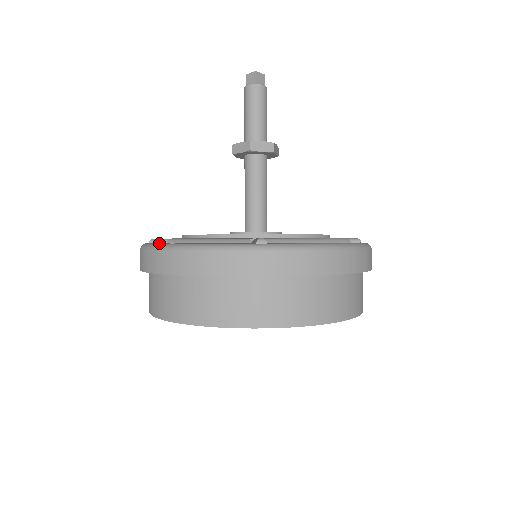
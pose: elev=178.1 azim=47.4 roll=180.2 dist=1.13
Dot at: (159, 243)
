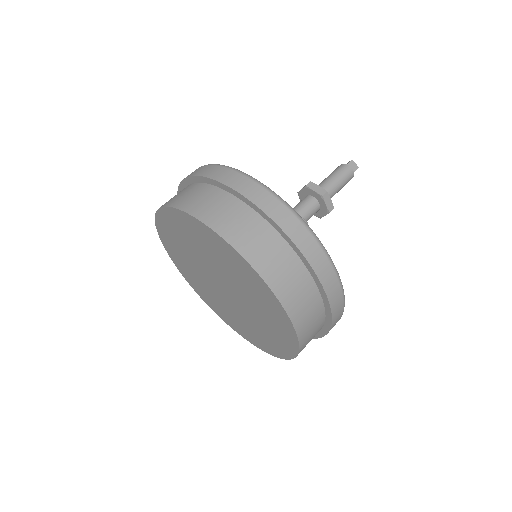
Dot at: occluded
